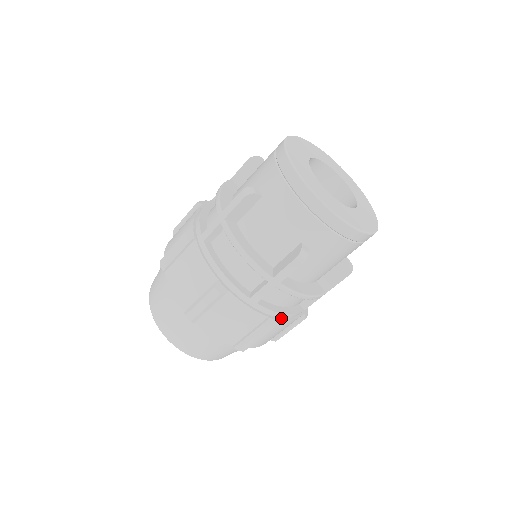
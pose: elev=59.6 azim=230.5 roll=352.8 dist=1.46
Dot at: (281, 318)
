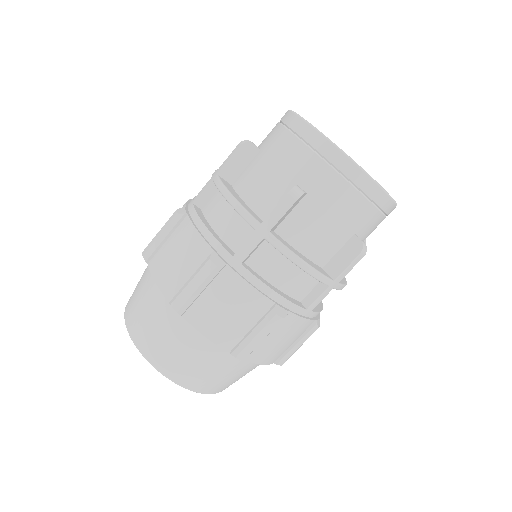
Dot at: (318, 314)
